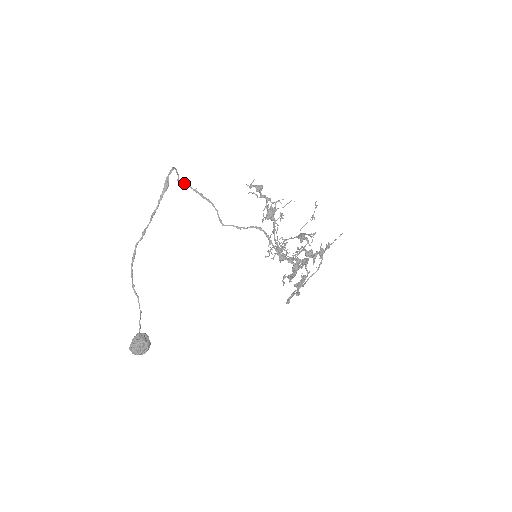
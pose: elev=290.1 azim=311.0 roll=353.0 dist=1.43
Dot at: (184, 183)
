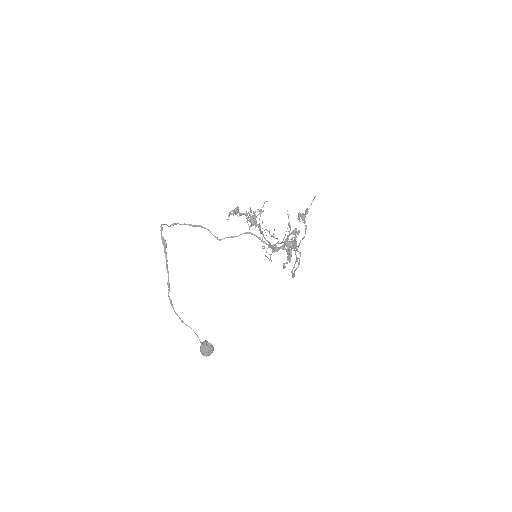
Dot at: occluded
